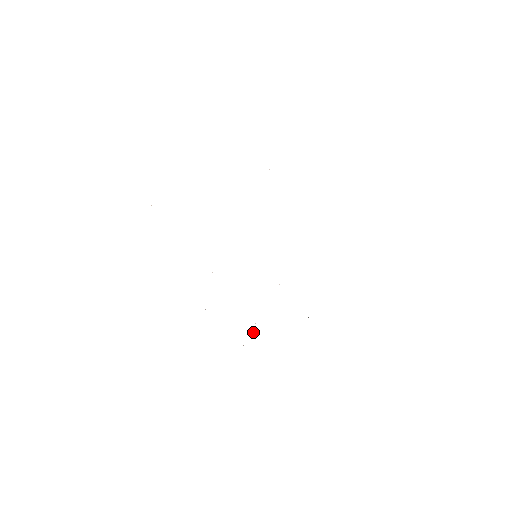
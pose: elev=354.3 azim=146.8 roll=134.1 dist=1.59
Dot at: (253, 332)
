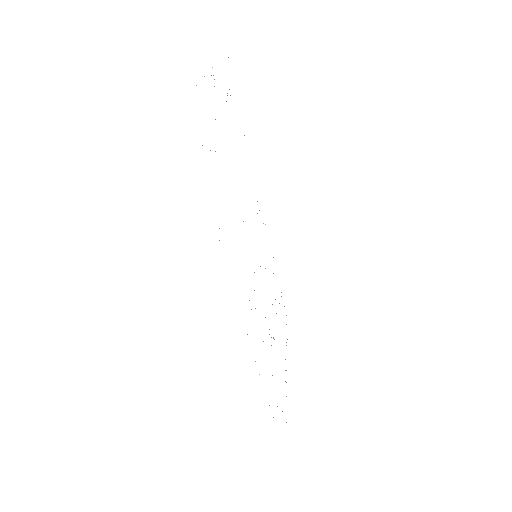
Dot at: occluded
